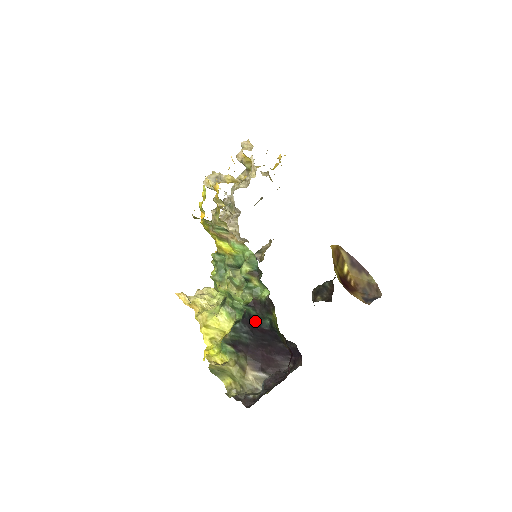
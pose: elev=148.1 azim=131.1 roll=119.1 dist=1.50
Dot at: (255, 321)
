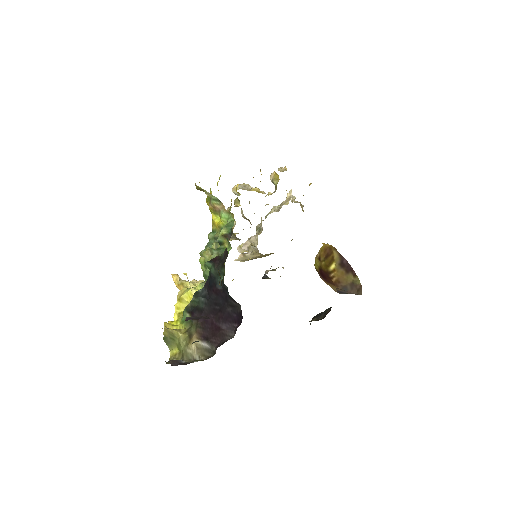
Dot at: (213, 281)
